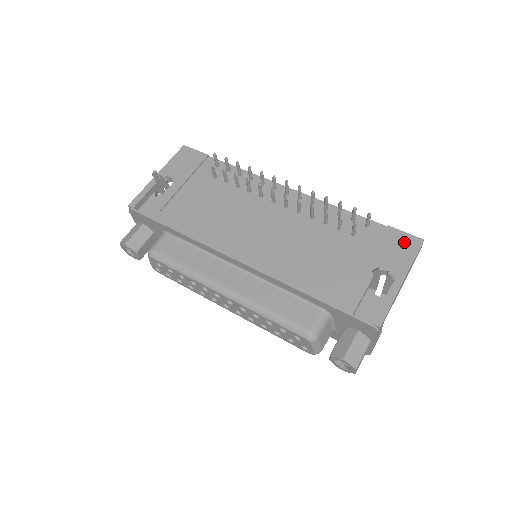
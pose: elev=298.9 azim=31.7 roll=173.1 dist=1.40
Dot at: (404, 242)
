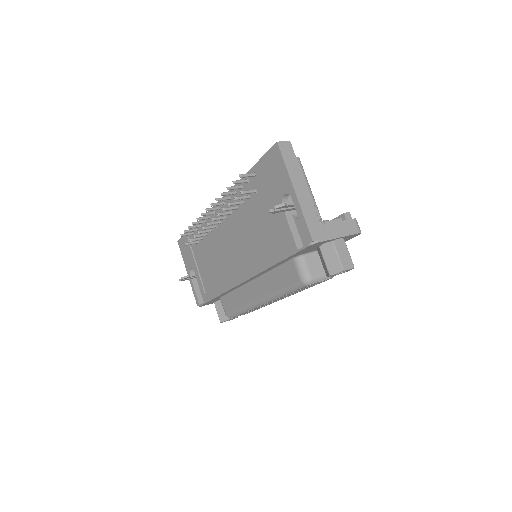
Dot at: (272, 160)
